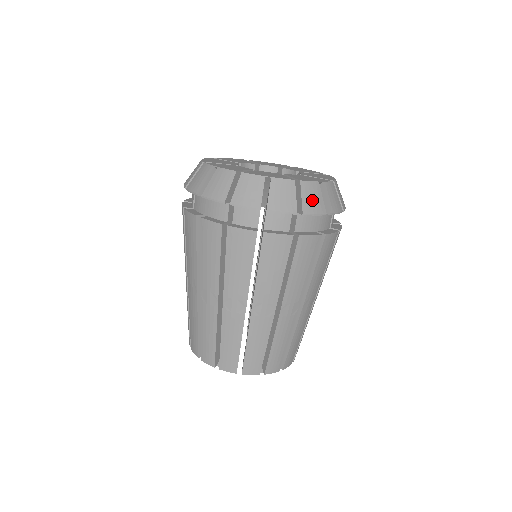
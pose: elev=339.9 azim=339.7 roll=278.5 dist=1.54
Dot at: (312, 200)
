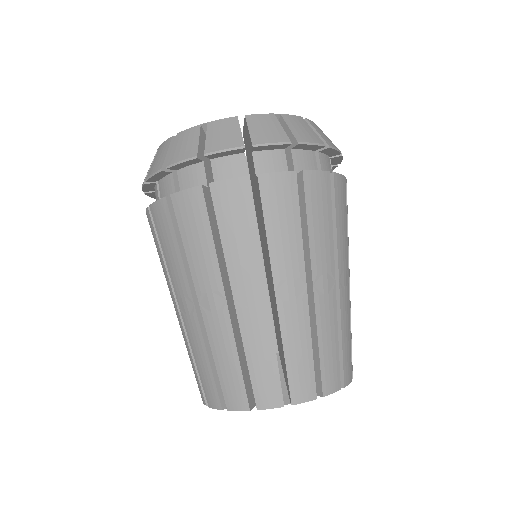
Dot at: (325, 137)
